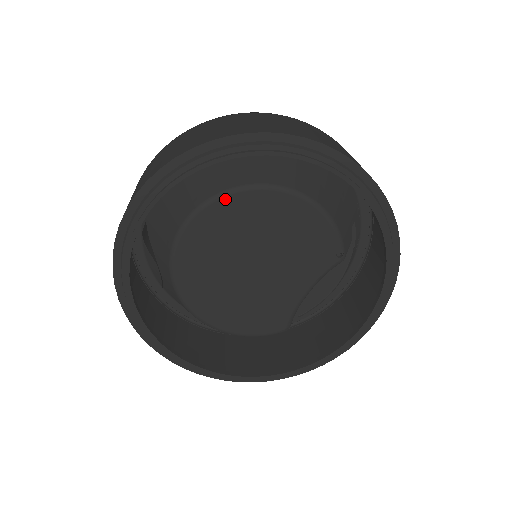
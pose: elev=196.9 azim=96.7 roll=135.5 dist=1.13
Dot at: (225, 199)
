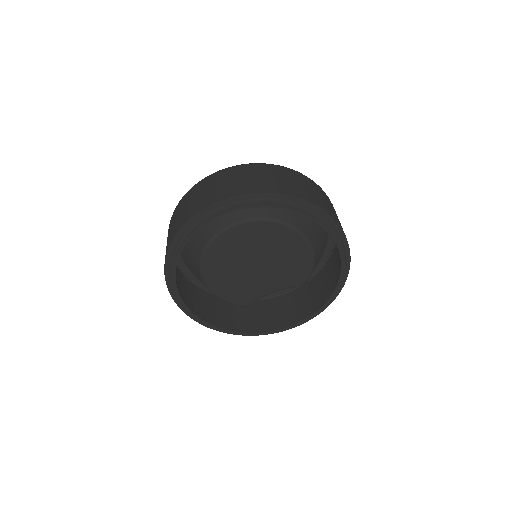
Dot at: (270, 223)
